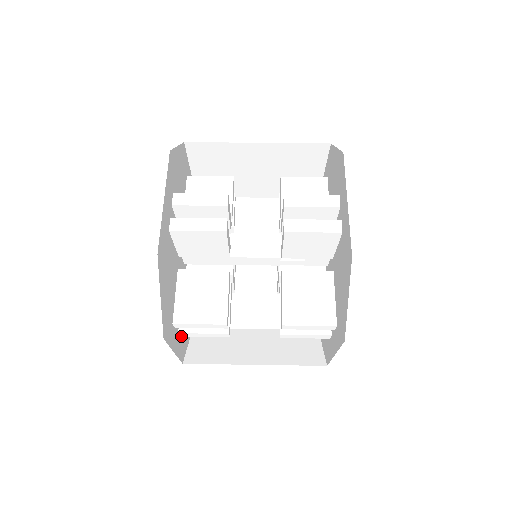
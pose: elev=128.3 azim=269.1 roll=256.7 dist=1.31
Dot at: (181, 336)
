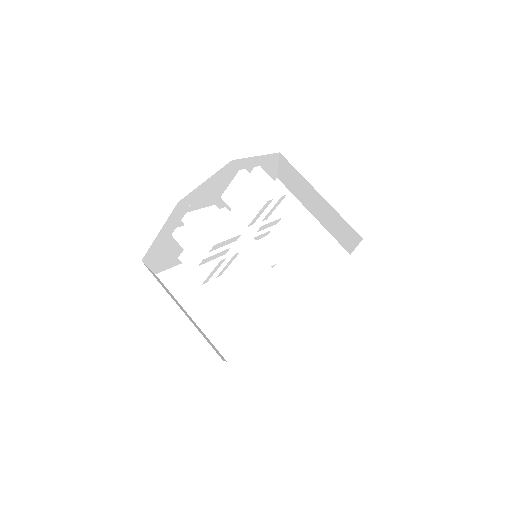
Dot at: occluded
